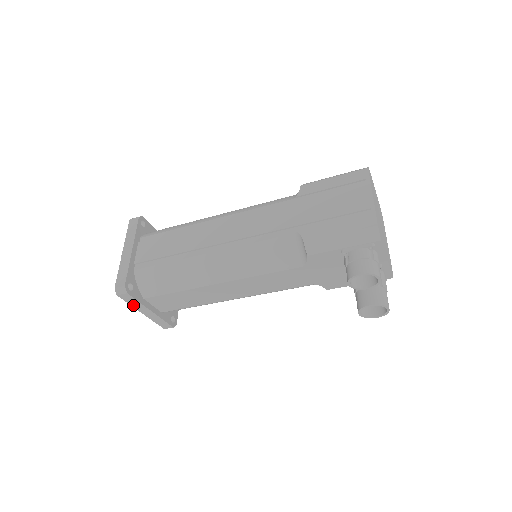
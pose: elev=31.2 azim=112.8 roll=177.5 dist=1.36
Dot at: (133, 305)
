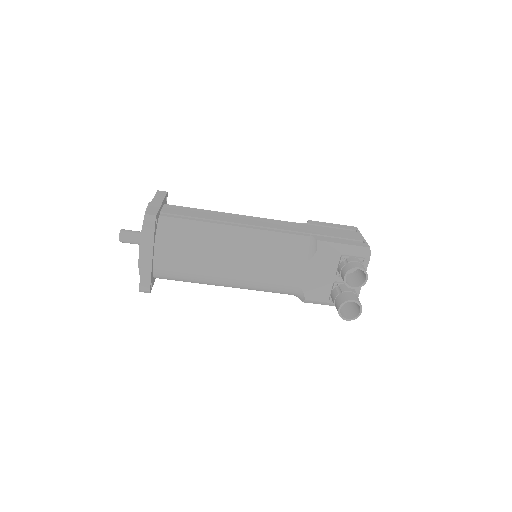
Dot at: (144, 241)
